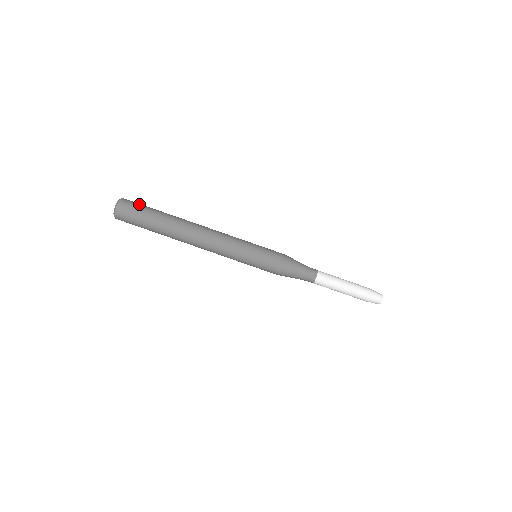
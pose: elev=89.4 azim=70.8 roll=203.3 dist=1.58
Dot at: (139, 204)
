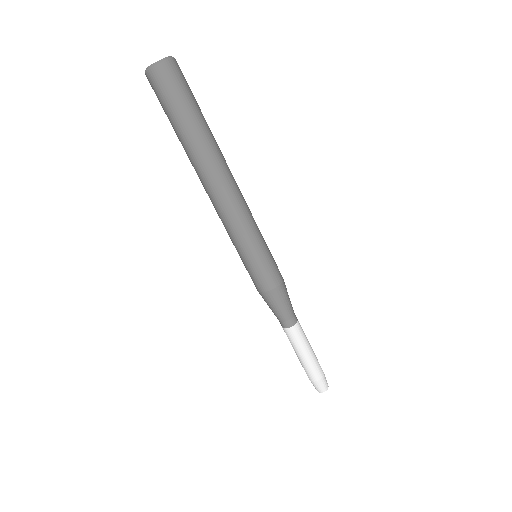
Dot at: (175, 91)
